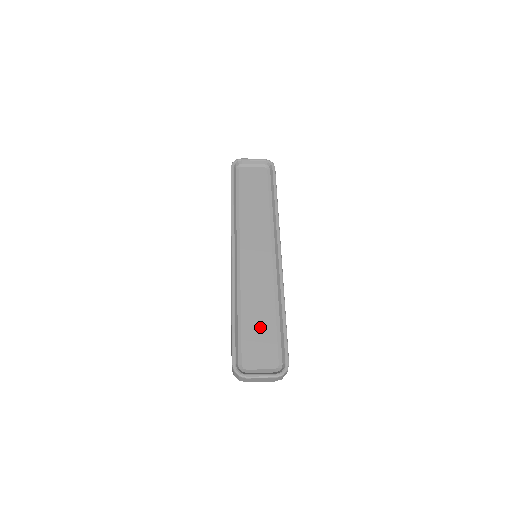
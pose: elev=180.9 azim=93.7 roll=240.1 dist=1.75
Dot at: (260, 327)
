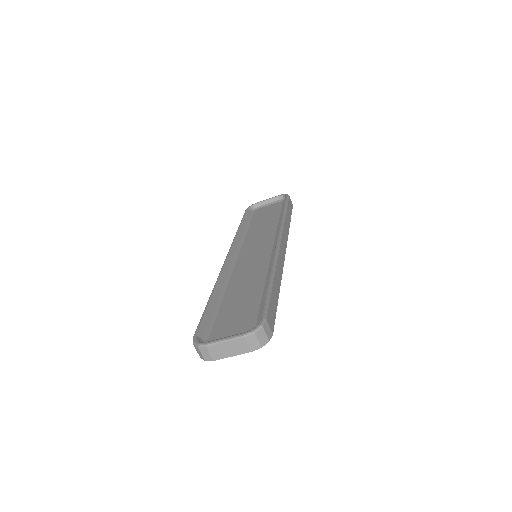
Dot at: (242, 303)
